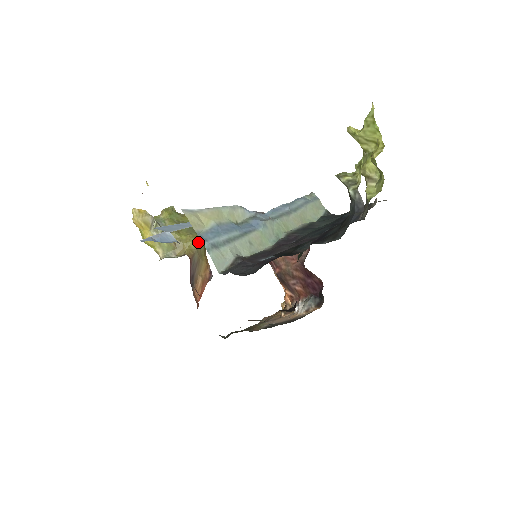
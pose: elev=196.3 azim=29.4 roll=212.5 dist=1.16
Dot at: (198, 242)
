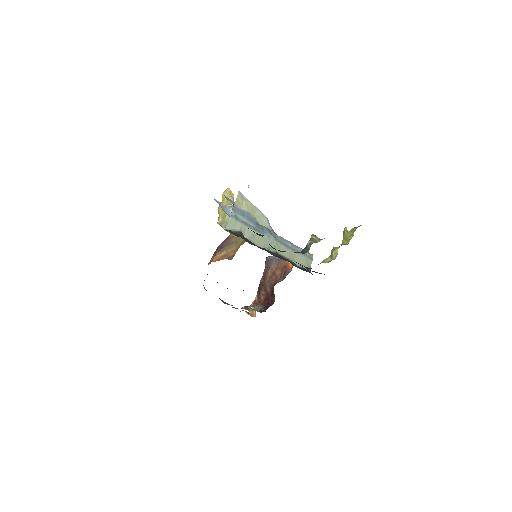
Dot at: occluded
